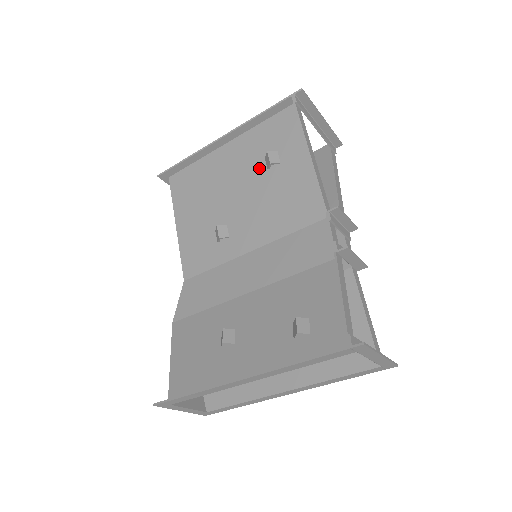
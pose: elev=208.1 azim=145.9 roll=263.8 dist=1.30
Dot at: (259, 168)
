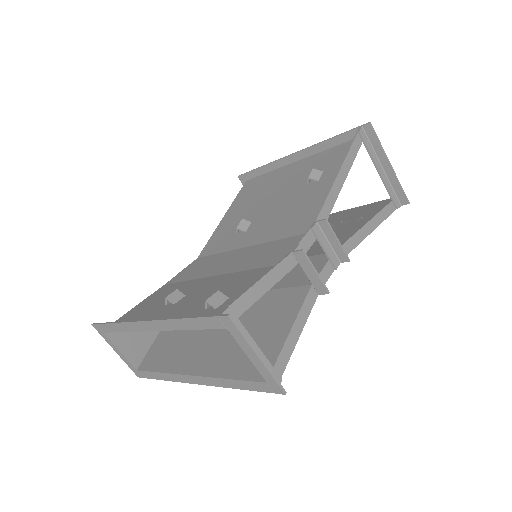
Dot at: (302, 183)
